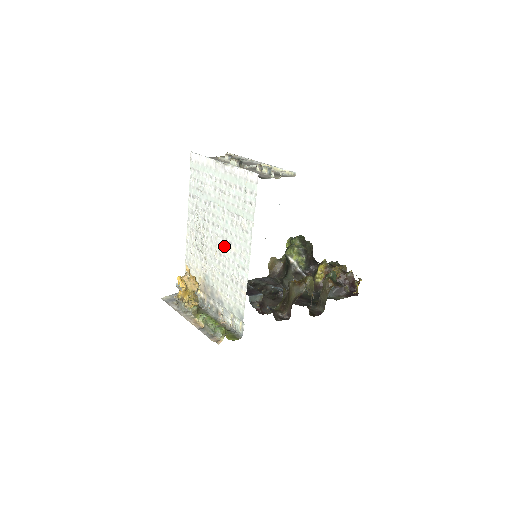
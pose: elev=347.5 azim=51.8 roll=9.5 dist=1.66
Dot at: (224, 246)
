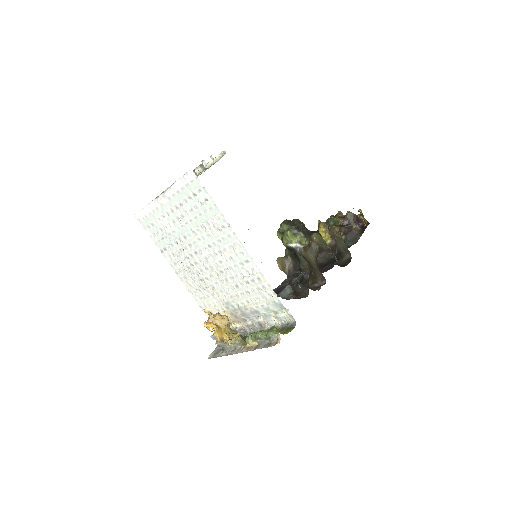
Dot at: (218, 261)
